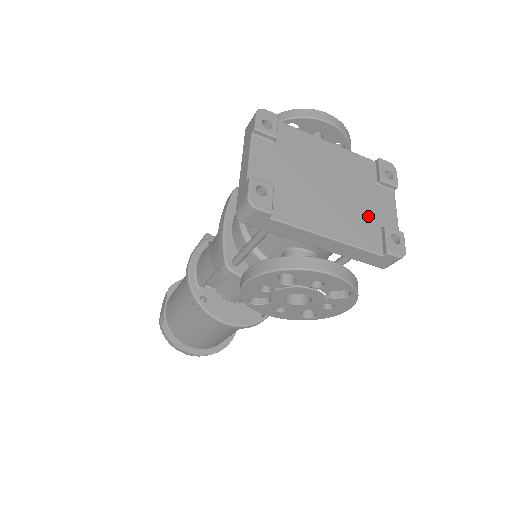
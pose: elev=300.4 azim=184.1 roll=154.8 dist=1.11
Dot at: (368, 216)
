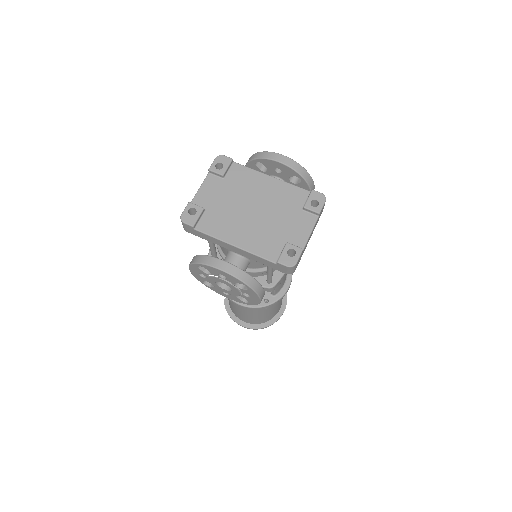
Dot at: (279, 234)
